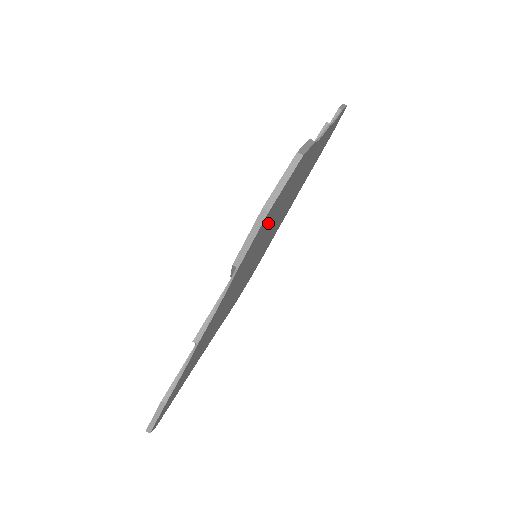
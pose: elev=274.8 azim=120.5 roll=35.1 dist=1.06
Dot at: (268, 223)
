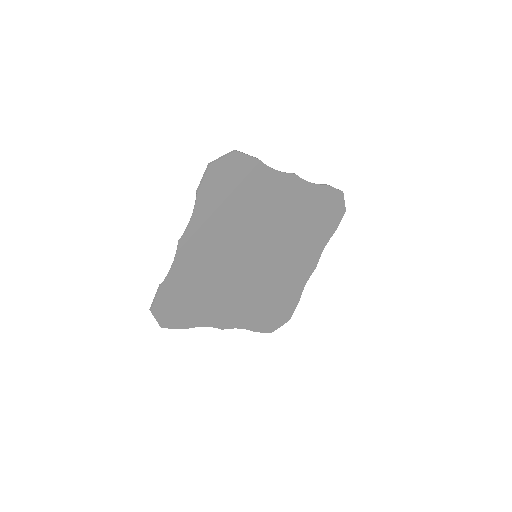
Dot at: (230, 194)
